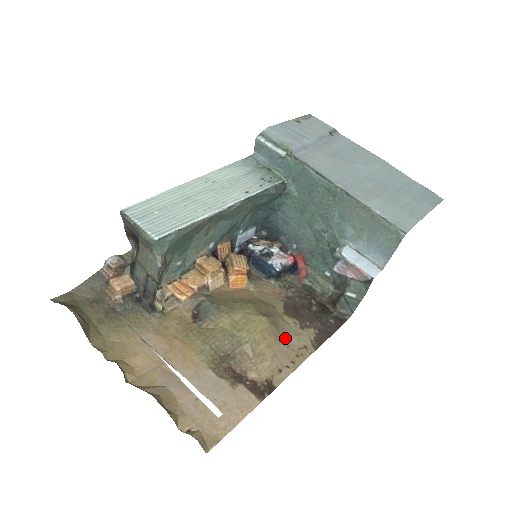
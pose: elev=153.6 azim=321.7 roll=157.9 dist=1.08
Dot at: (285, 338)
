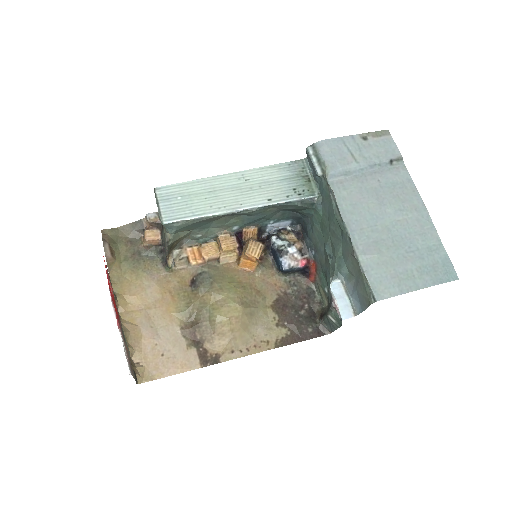
Dot at: (254, 328)
